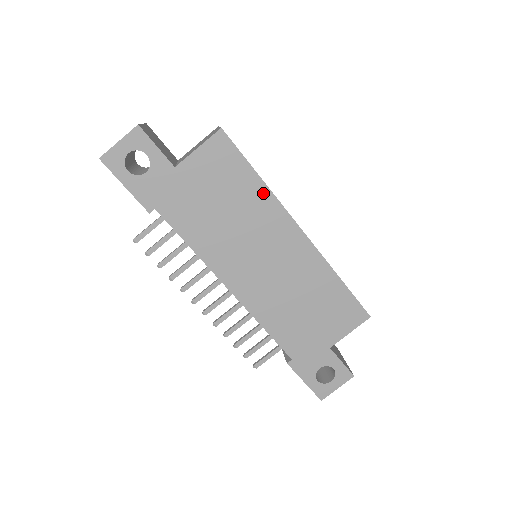
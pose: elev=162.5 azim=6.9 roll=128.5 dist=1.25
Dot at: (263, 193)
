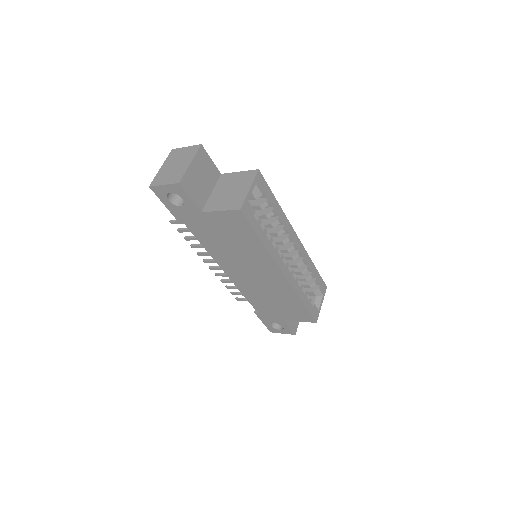
Dot at: (262, 249)
